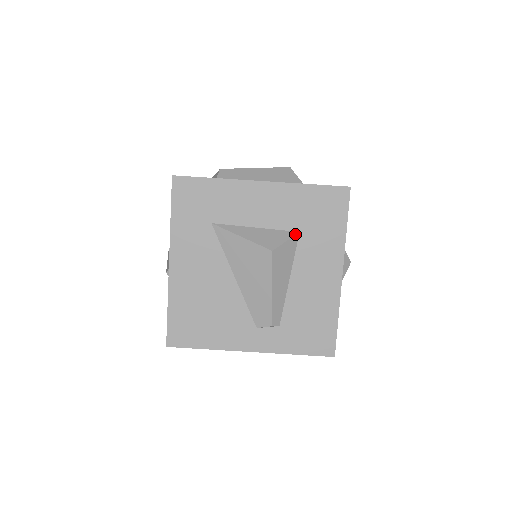
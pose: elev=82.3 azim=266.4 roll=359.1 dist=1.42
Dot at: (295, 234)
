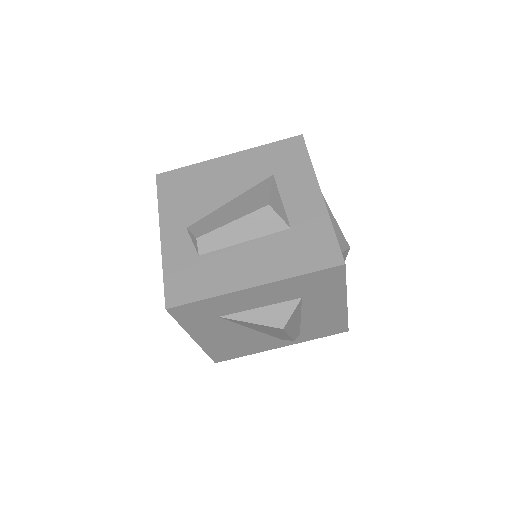
Dot at: (298, 302)
